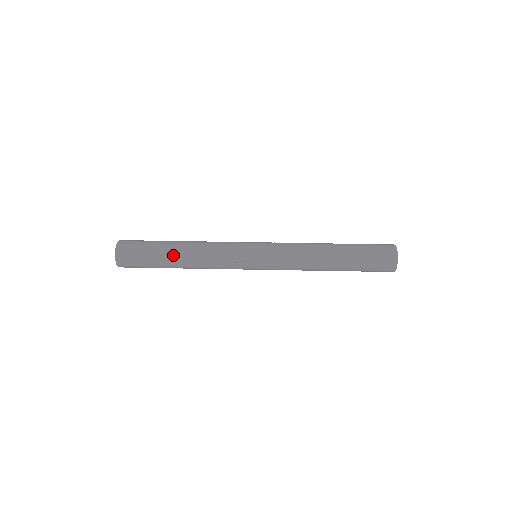
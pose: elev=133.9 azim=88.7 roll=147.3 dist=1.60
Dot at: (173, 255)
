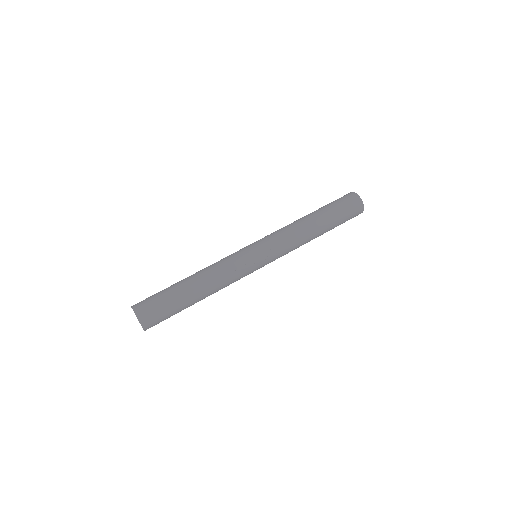
Dot at: (189, 288)
